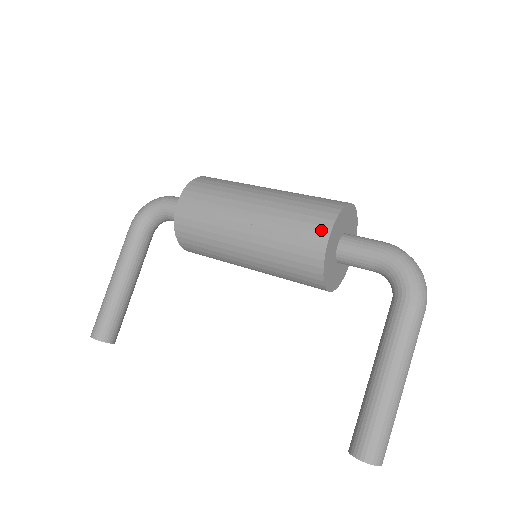
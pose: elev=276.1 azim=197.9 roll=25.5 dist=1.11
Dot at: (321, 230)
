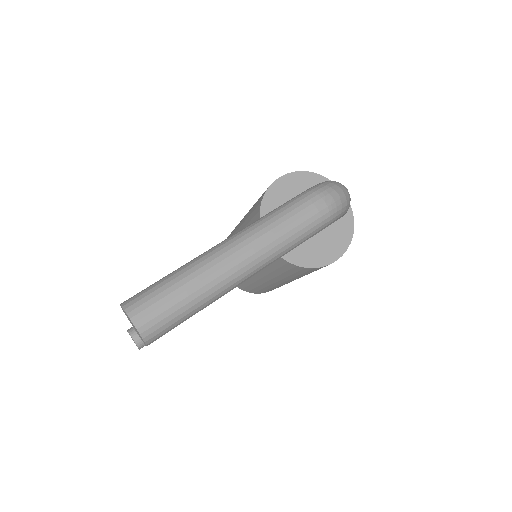
Dot at: occluded
